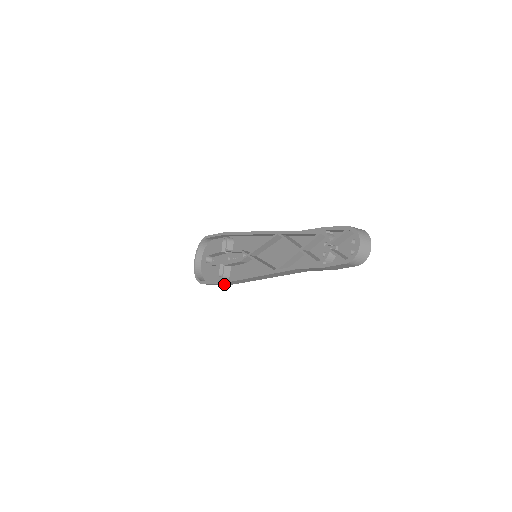
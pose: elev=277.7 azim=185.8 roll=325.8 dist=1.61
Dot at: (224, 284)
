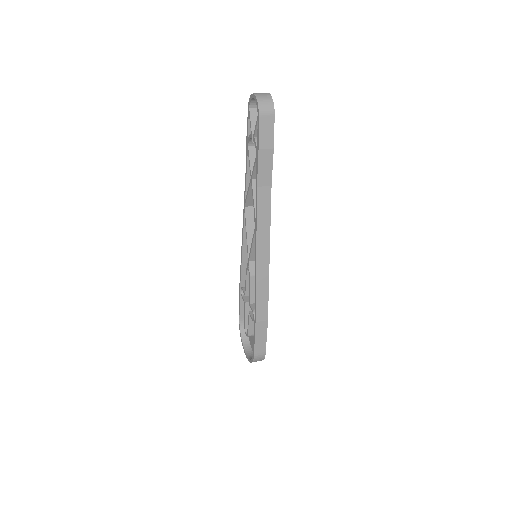
Dot at: (261, 321)
